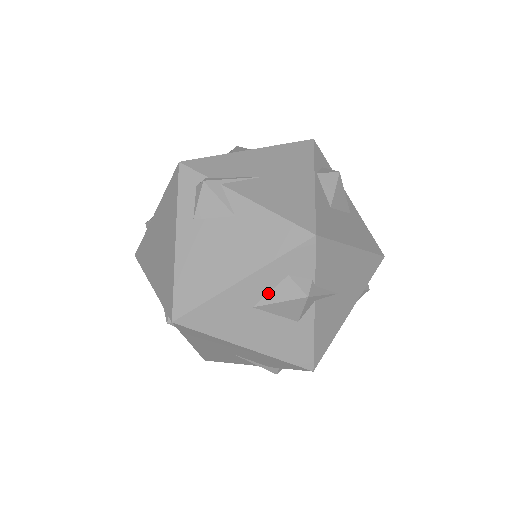
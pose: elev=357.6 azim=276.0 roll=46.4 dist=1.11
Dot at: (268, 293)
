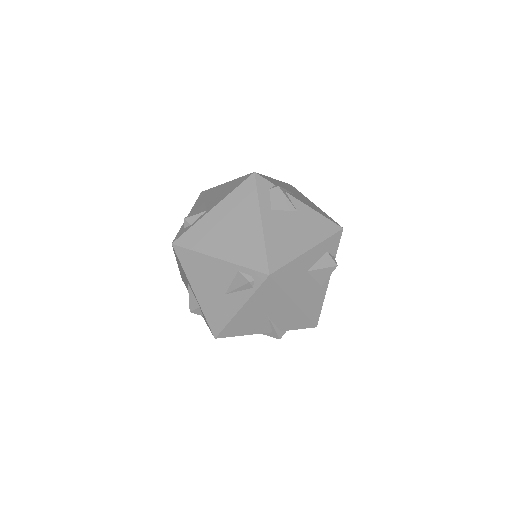
Dot at: (316, 262)
